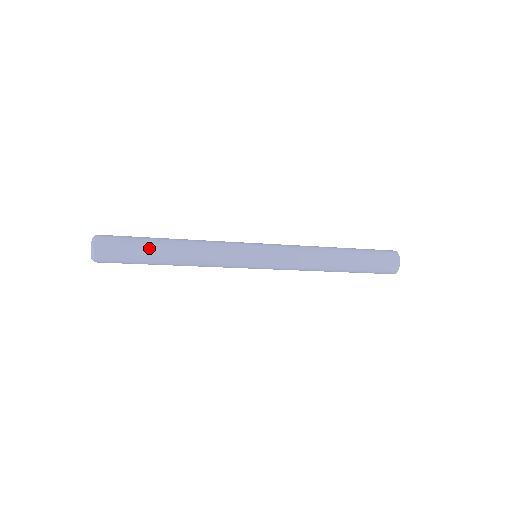
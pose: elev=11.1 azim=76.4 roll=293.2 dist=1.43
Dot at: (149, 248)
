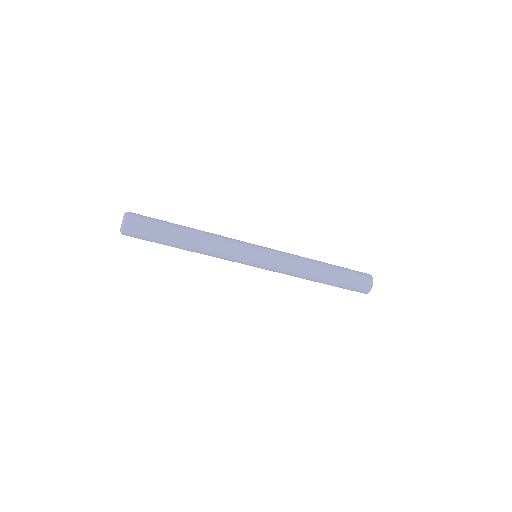
Dot at: (171, 228)
